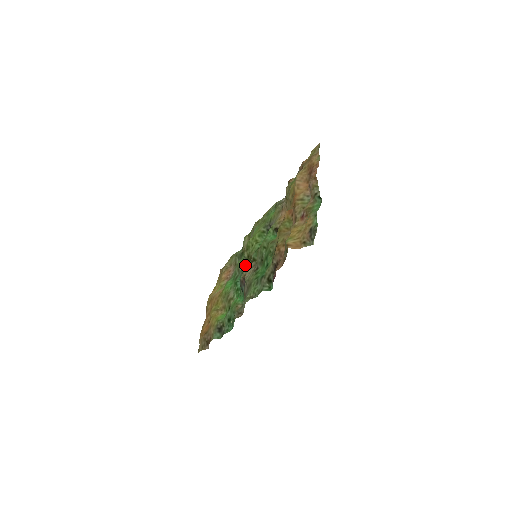
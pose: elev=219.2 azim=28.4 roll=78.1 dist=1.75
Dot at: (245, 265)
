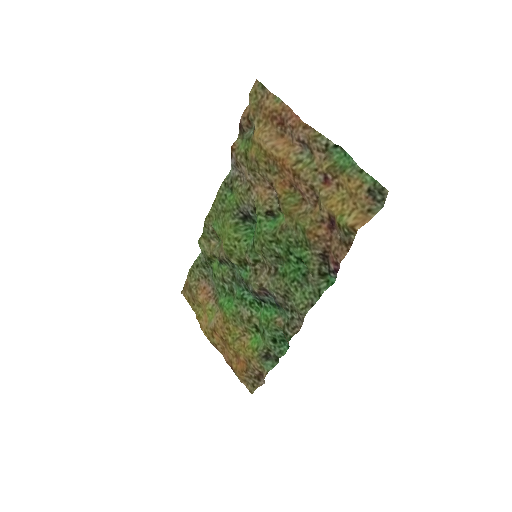
Dot at: (241, 273)
